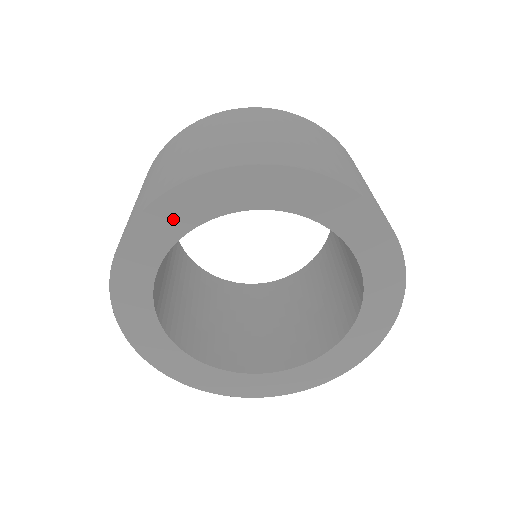
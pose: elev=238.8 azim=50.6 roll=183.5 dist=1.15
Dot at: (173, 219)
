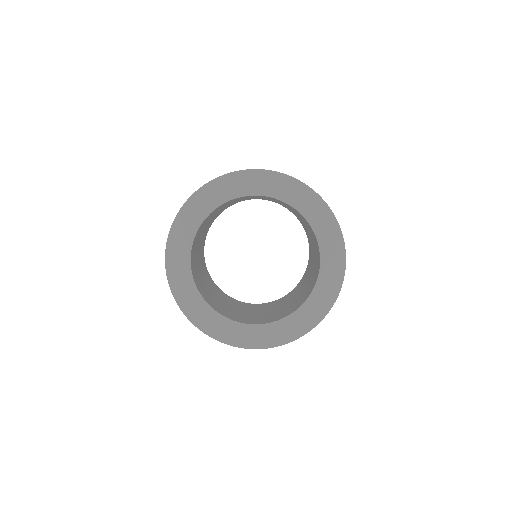
Dot at: (247, 184)
